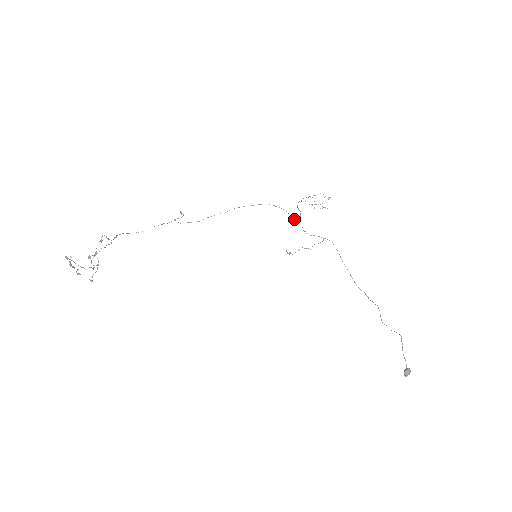
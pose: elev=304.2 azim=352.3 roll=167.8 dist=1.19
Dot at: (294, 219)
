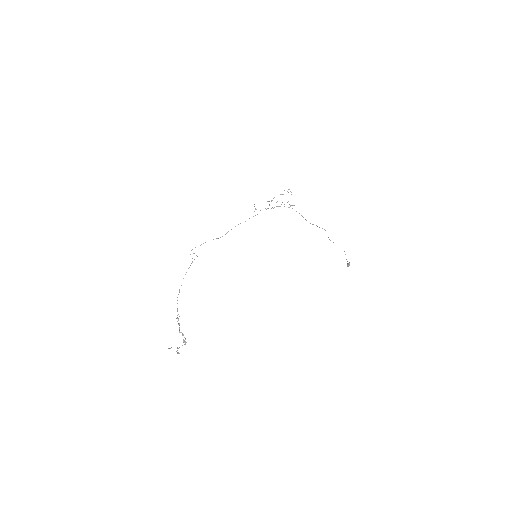
Dot at: (265, 208)
